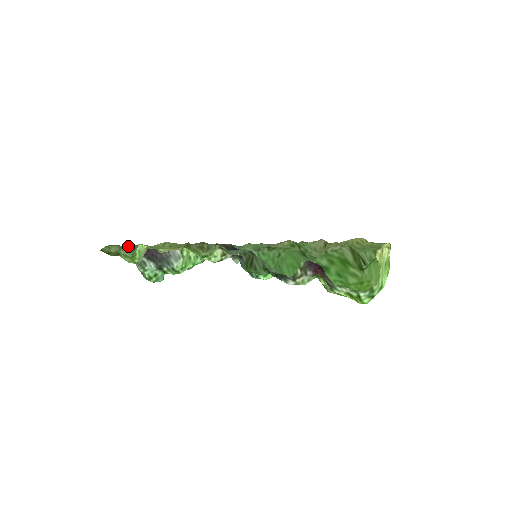
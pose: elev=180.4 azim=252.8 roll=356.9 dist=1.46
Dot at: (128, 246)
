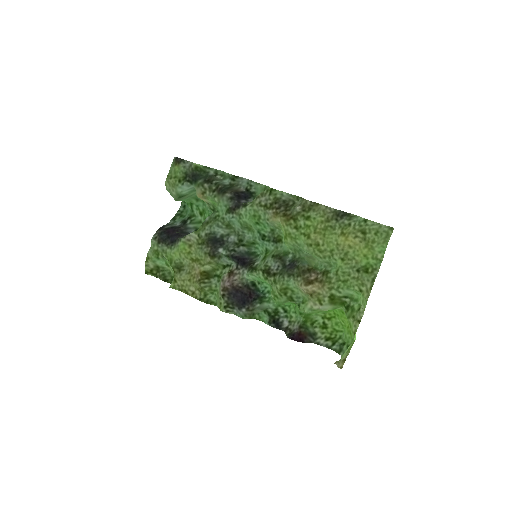
Dot at: (155, 250)
